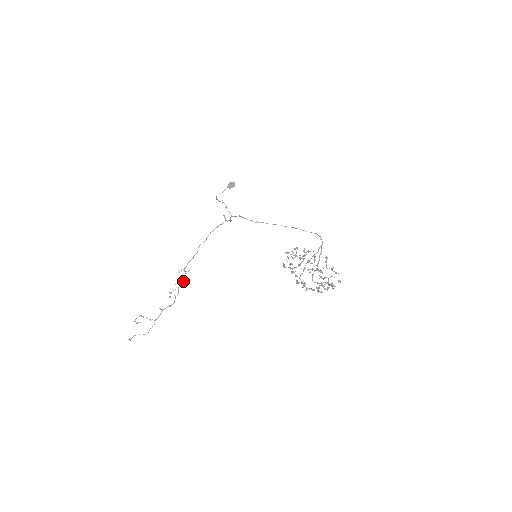
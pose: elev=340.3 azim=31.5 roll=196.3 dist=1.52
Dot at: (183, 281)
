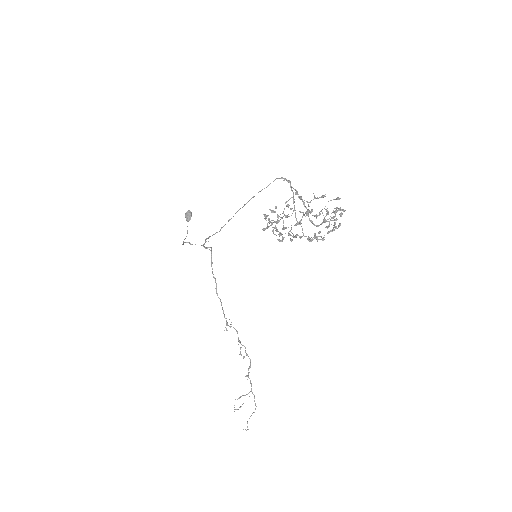
Dot at: occluded
